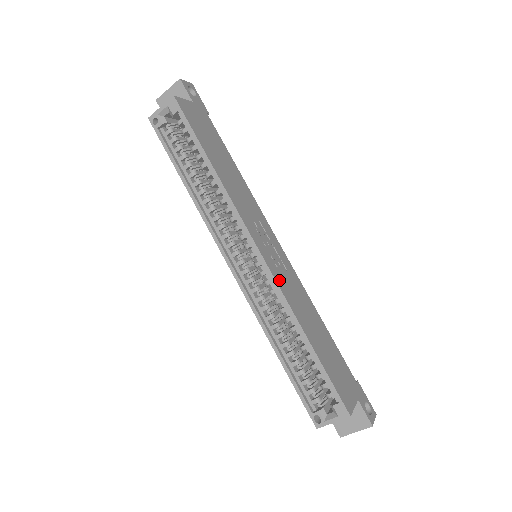
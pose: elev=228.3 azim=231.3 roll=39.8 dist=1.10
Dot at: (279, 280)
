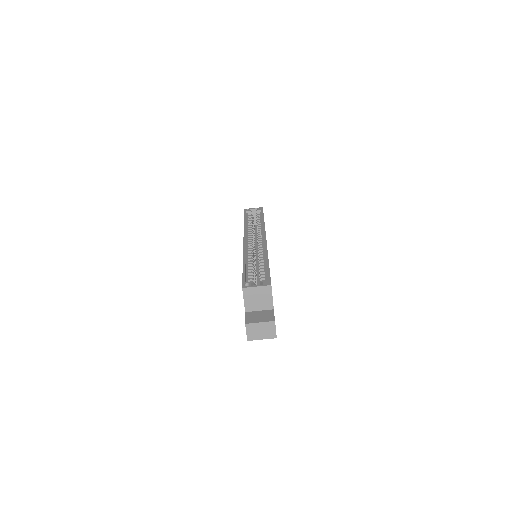
Dot at: occluded
